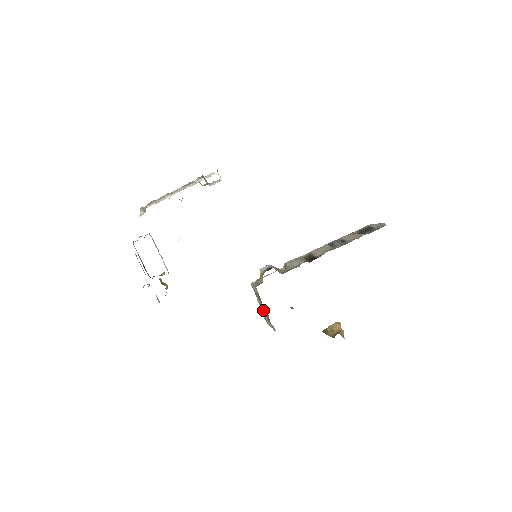
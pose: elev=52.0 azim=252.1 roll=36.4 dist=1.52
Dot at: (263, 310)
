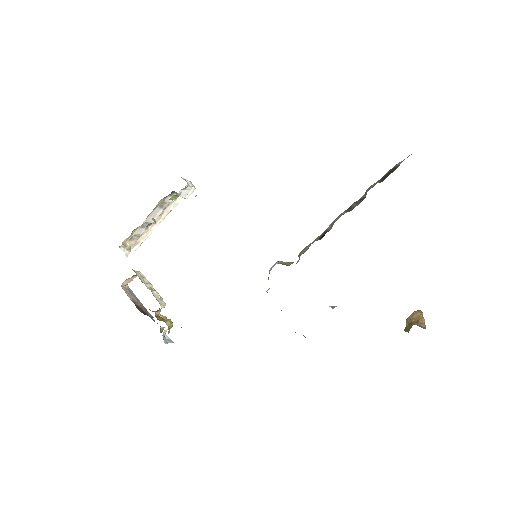
Dot at: occluded
